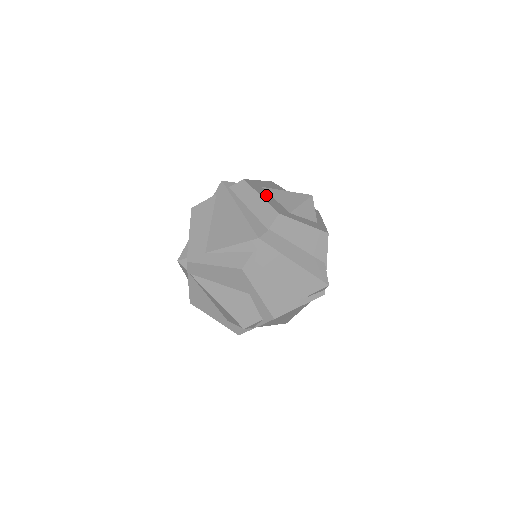
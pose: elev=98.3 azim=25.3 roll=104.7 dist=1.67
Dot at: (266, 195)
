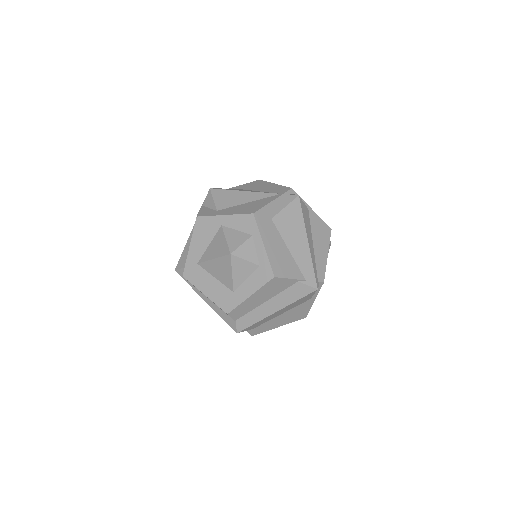
Dot at: (207, 283)
